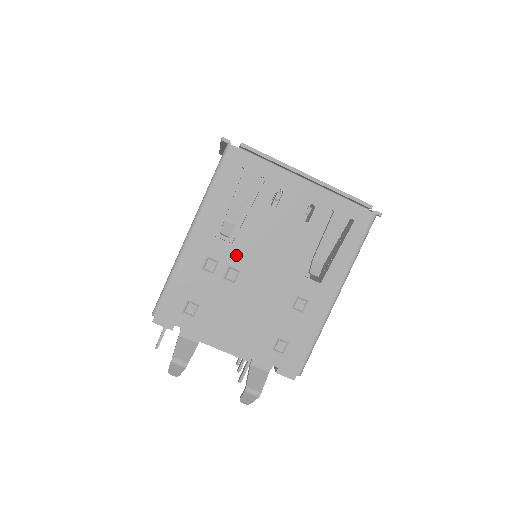
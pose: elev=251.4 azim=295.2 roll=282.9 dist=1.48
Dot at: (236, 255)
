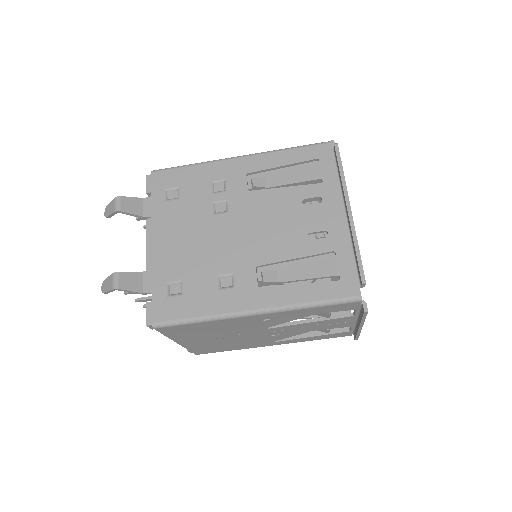
Dot at: (240, 200)
